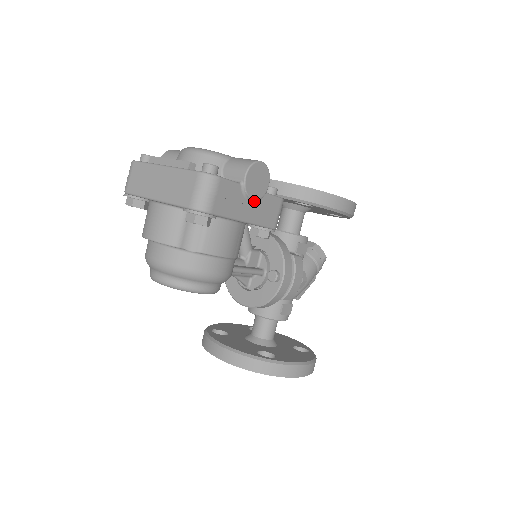
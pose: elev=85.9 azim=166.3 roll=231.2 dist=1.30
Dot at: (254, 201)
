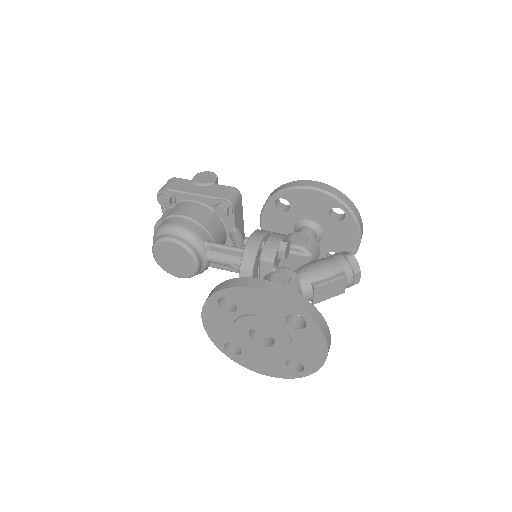
Dot at: (203, 186)
